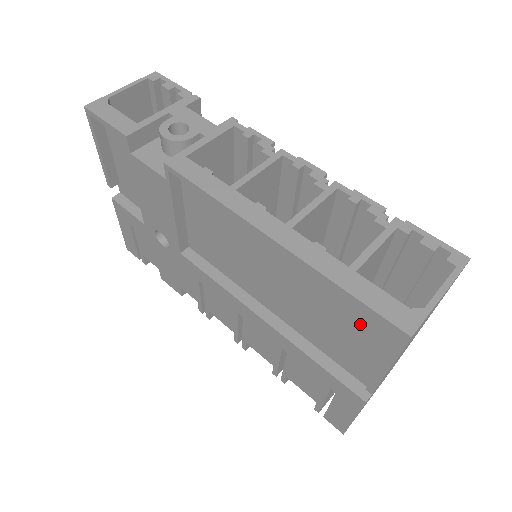
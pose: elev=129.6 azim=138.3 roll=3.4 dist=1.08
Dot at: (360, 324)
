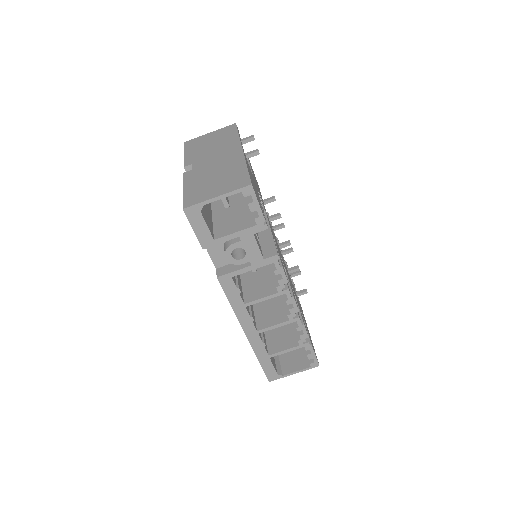
Dot at: occluded
